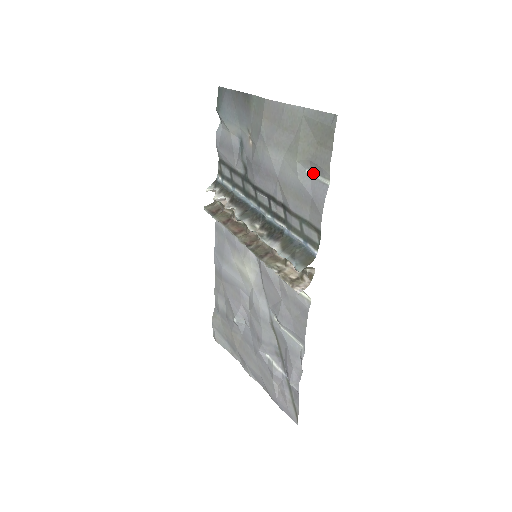
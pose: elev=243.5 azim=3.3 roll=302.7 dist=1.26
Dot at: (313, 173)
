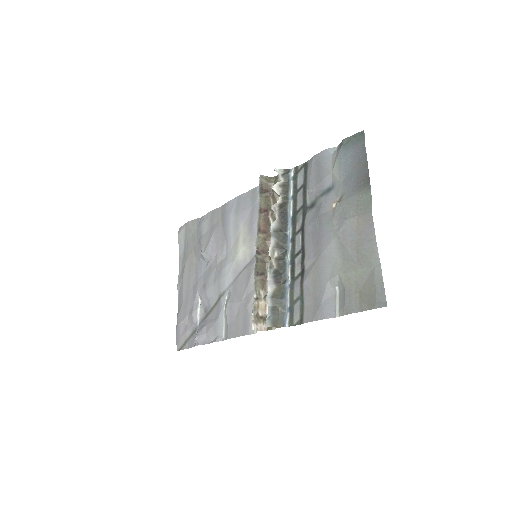
Dot at: (338, 295)
